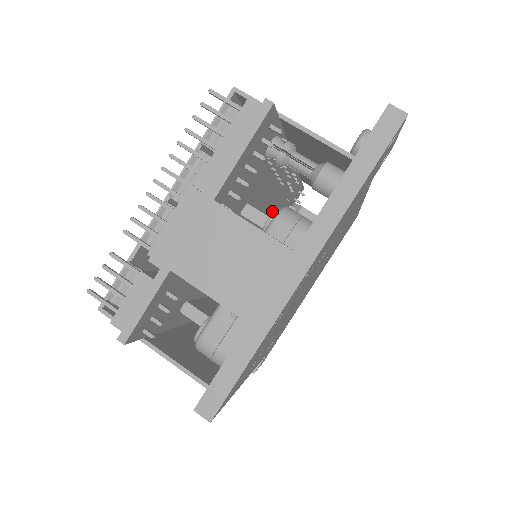
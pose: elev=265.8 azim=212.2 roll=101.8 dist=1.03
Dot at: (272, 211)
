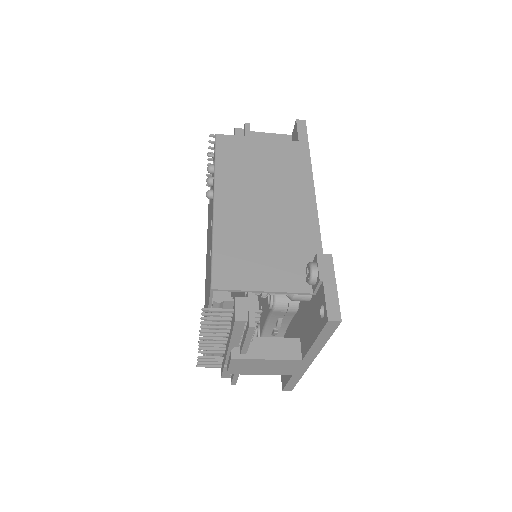
Dot at: occluded
